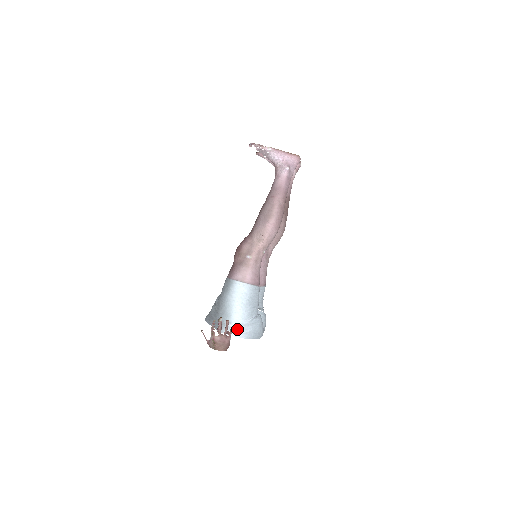
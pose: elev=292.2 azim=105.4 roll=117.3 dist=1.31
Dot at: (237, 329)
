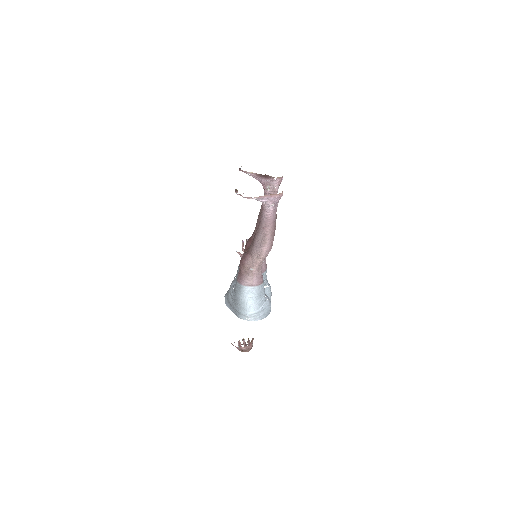
Dot at: (253, 317)
